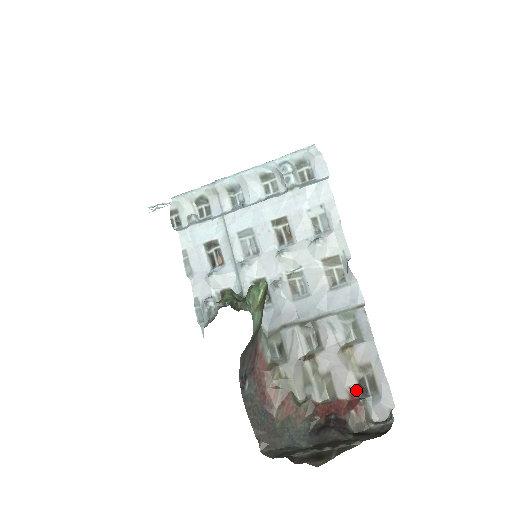
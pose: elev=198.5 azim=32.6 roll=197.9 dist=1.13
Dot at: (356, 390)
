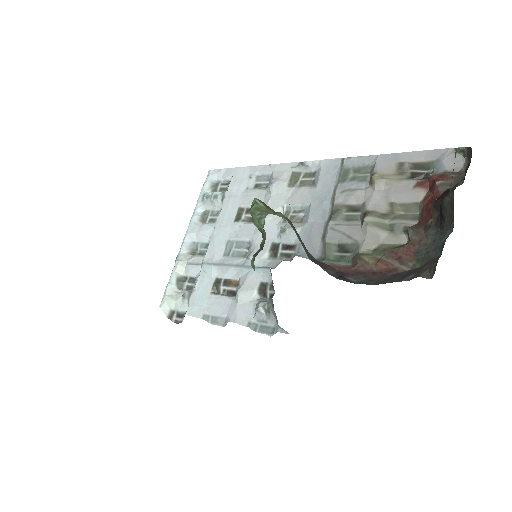
Dot at: (420, 182)
